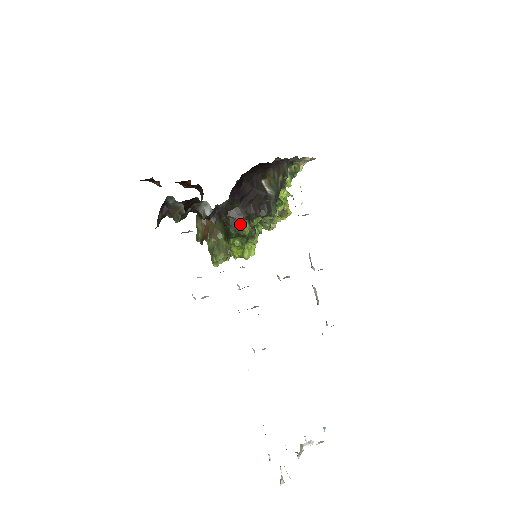
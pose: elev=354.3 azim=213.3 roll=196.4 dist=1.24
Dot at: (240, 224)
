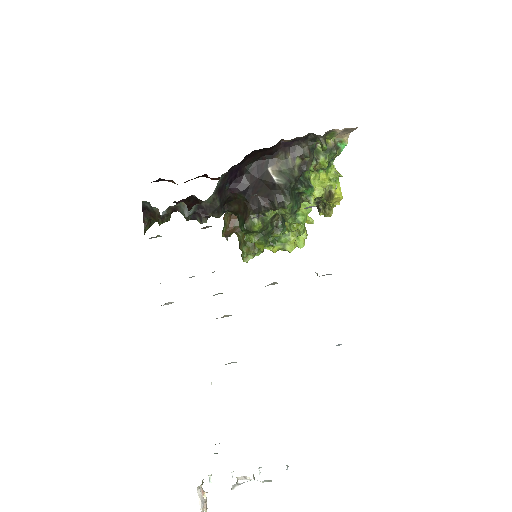
Dot at: (247, 219)
